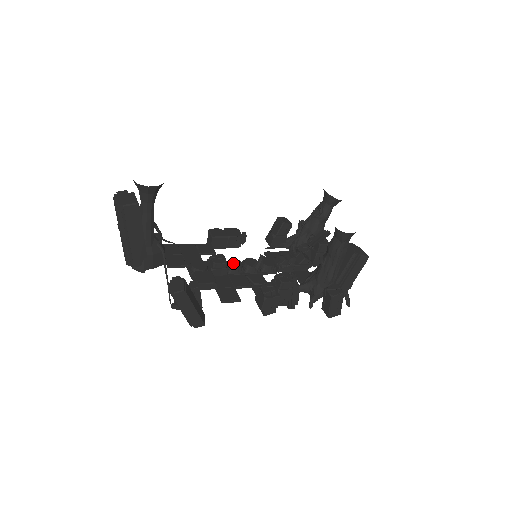
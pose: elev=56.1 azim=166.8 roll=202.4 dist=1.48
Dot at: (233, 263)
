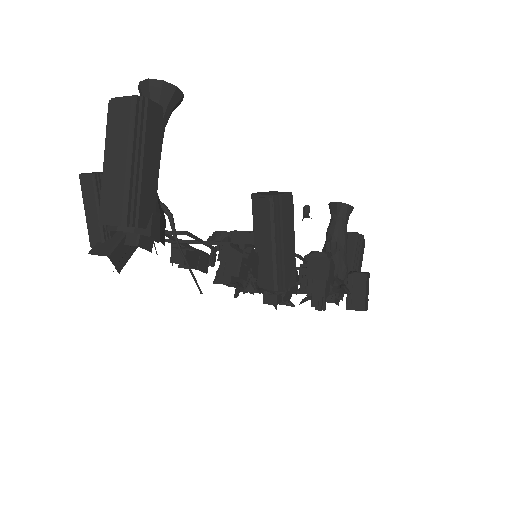
Dot at: occluded
